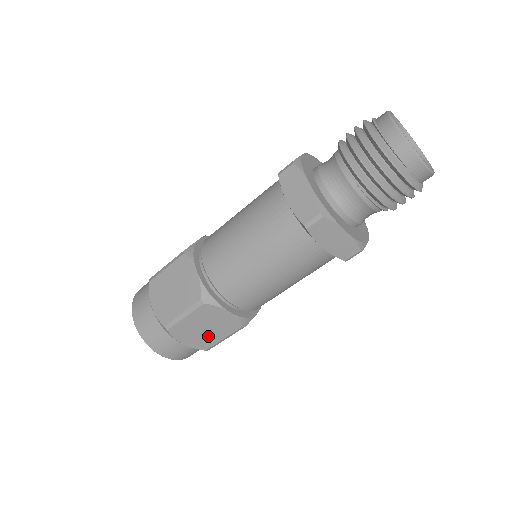
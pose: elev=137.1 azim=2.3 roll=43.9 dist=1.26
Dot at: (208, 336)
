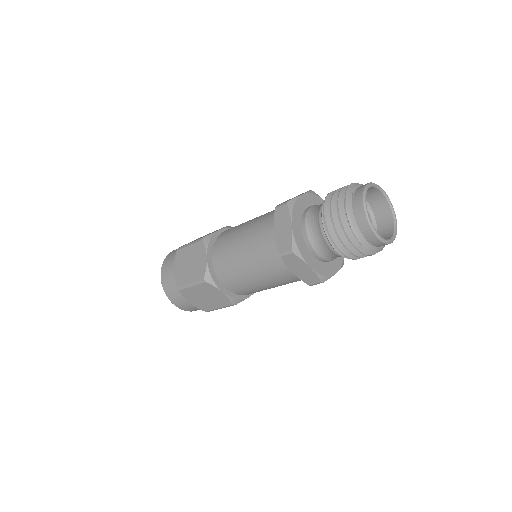
Dot at: (187, 273)
